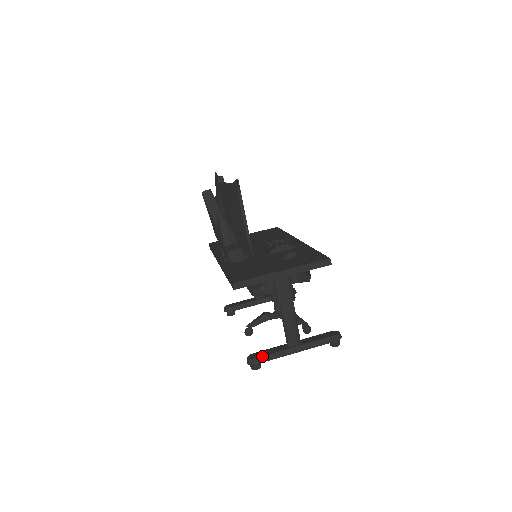
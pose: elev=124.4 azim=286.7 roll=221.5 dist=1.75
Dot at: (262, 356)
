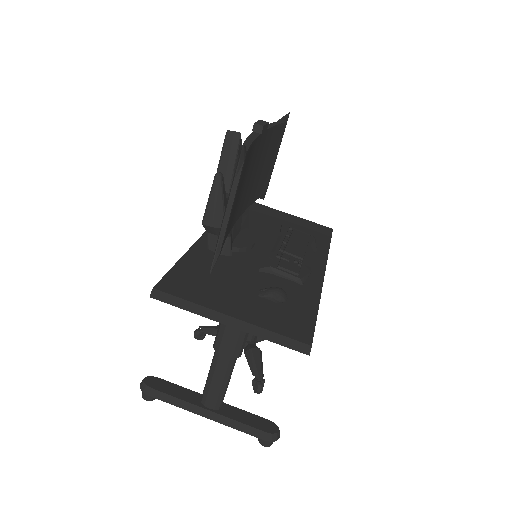
Dot at: (159, 391)
